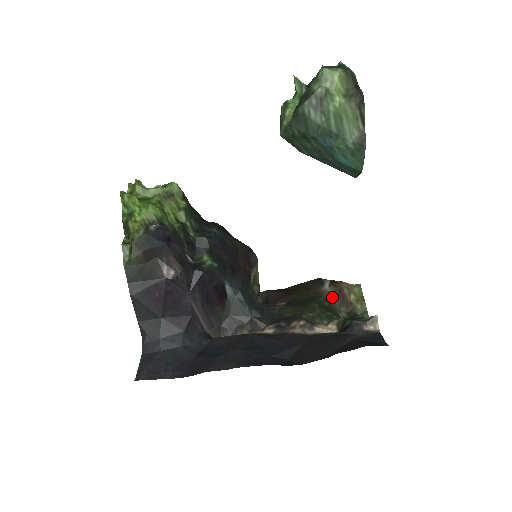
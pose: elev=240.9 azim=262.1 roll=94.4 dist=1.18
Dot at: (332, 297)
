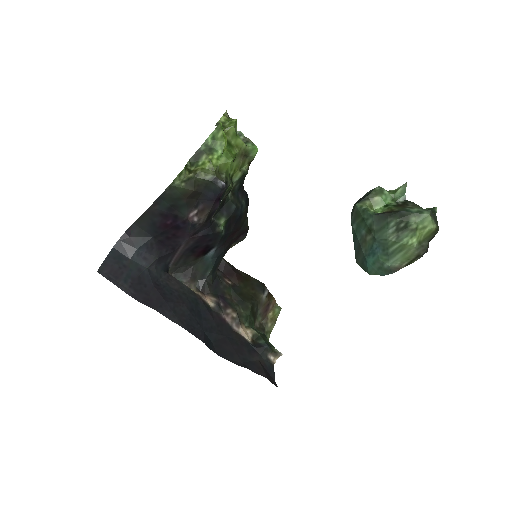
Dot at: (261, 306)
